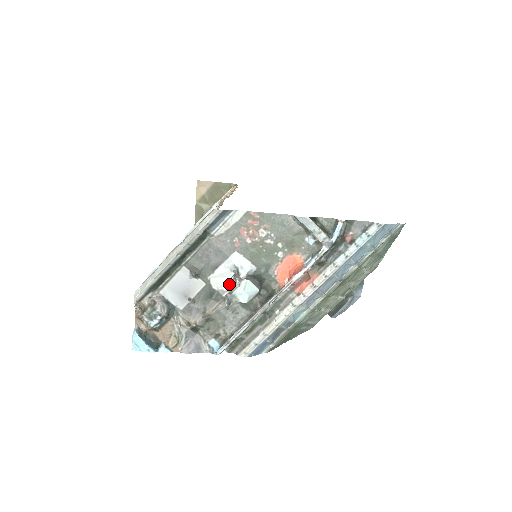
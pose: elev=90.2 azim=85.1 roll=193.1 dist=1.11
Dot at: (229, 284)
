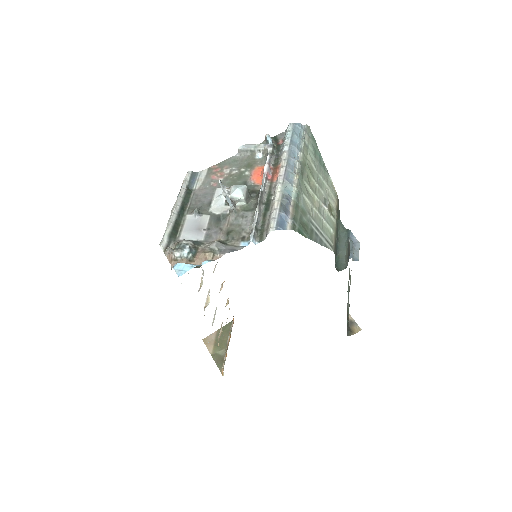
Dot at: (226, 206)
